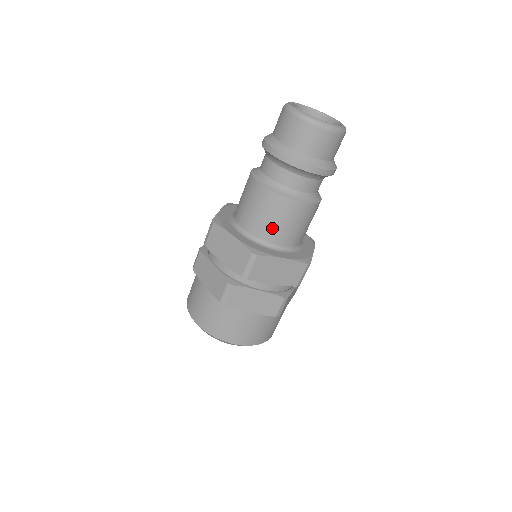
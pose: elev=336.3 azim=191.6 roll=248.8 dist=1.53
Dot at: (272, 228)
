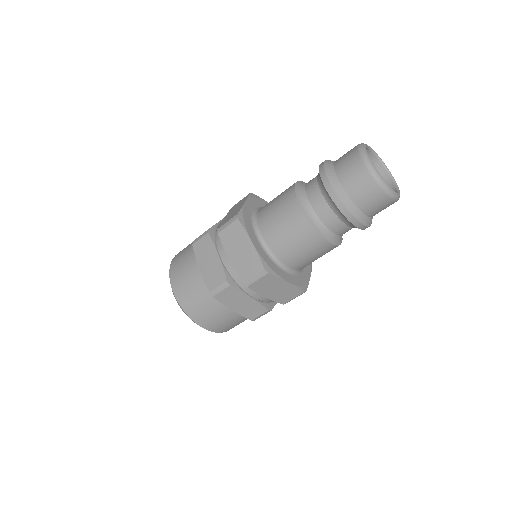
Dot at: occluded
